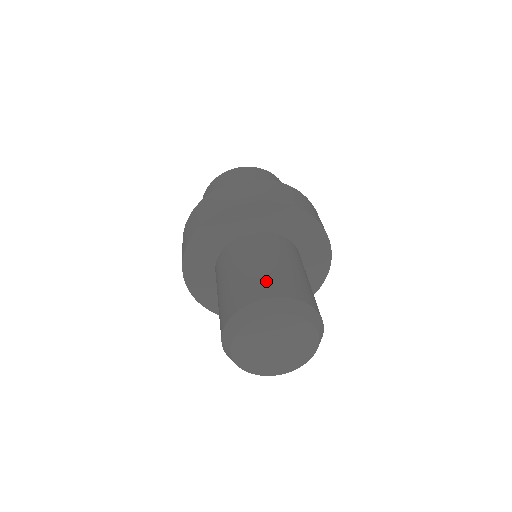
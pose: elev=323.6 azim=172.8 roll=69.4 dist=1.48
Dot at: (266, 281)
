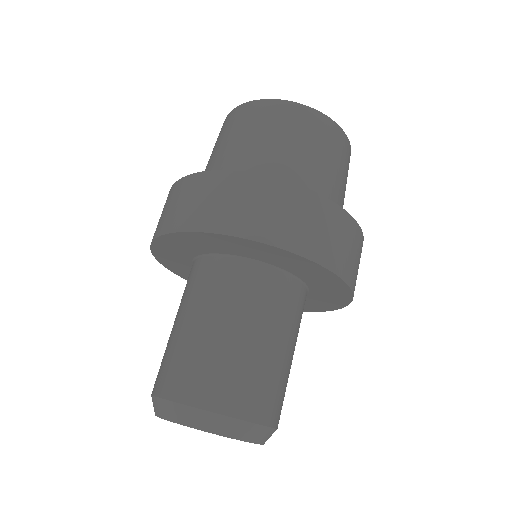
Dot at: (183, 367)
